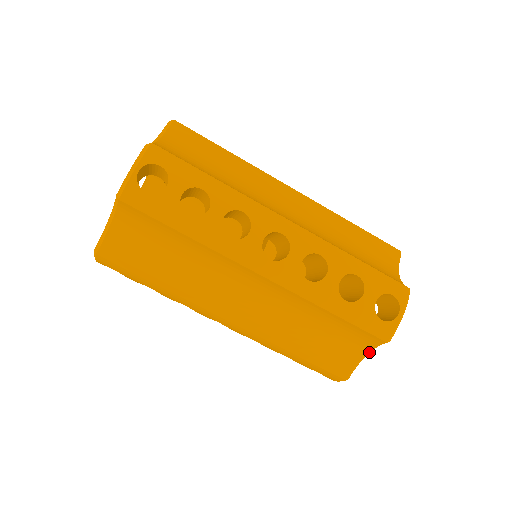
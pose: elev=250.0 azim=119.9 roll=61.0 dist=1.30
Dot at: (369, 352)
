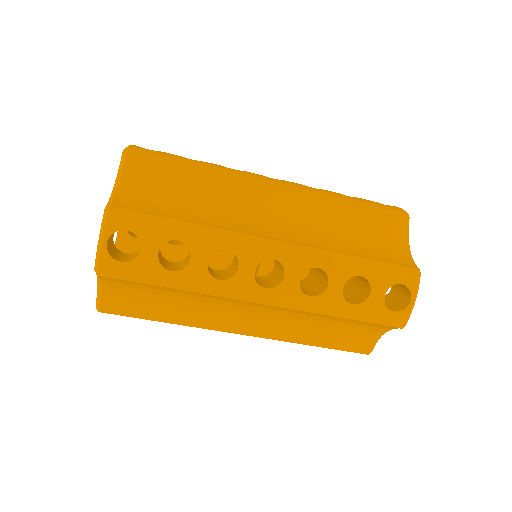
Dot at: (387, 331)
